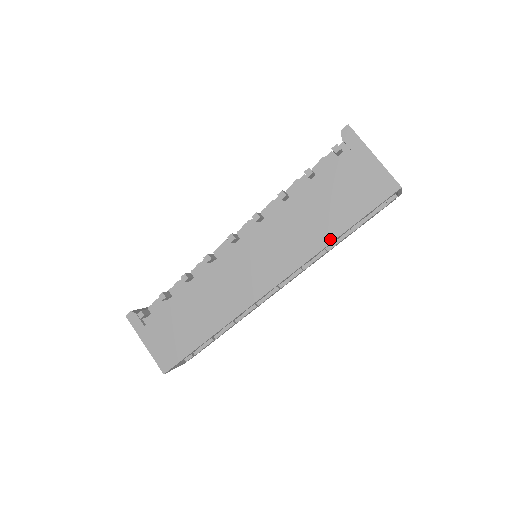
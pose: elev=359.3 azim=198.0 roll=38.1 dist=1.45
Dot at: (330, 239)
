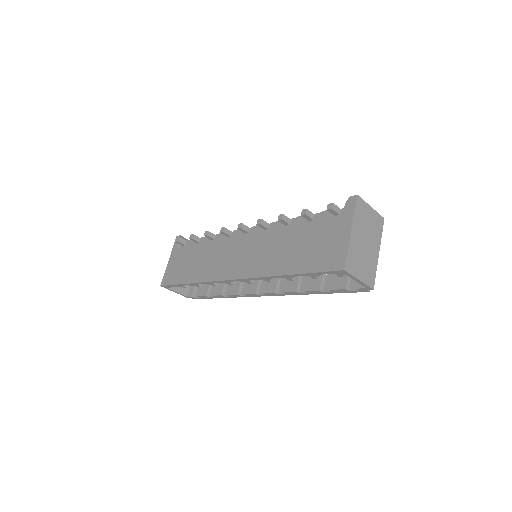
Dot at: (280, 272)
